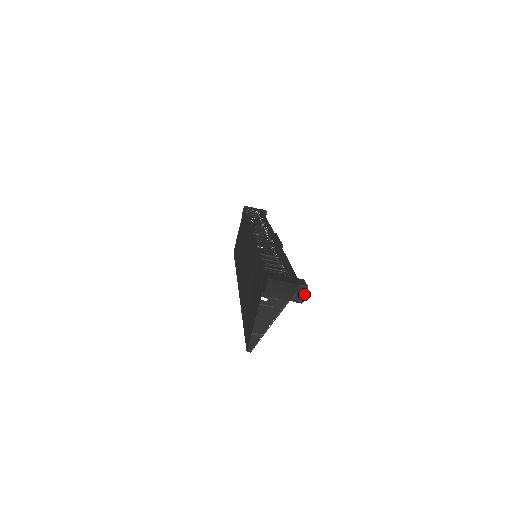
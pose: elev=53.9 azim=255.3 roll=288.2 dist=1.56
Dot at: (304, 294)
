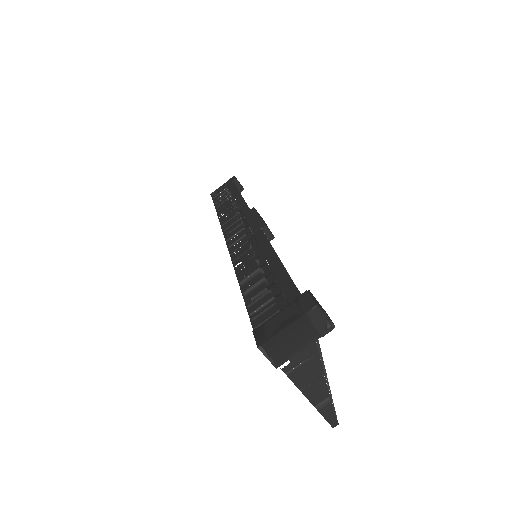
Dot at: (324, 317)
